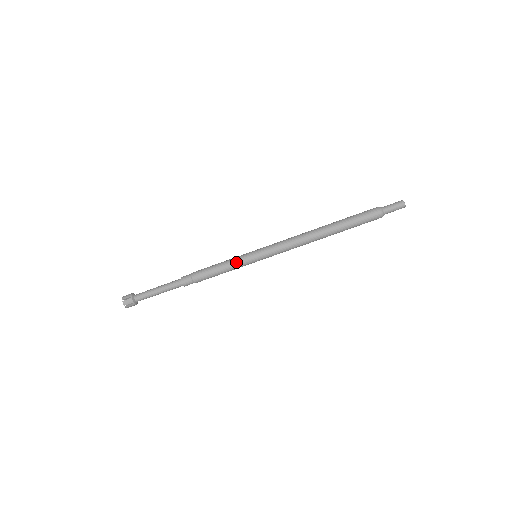
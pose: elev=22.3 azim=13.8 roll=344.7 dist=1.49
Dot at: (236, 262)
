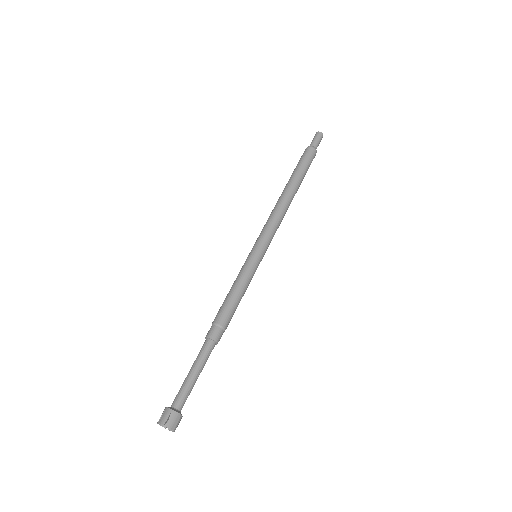
Dot at: (248, 273)
